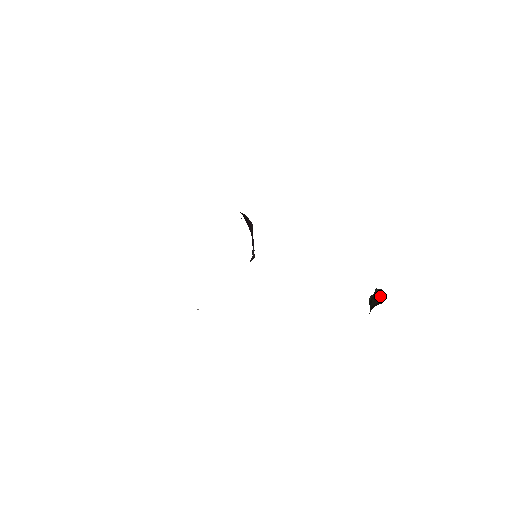
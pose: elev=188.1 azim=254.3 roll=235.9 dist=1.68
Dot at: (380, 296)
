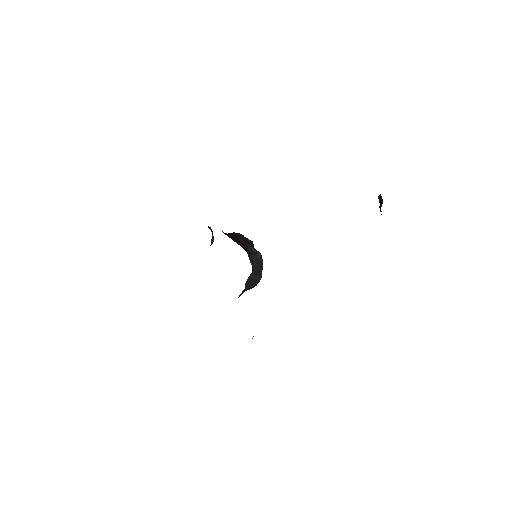
Dot at: (381, 199)
